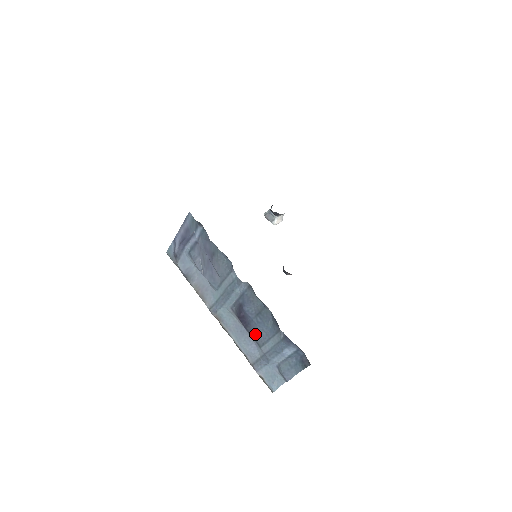
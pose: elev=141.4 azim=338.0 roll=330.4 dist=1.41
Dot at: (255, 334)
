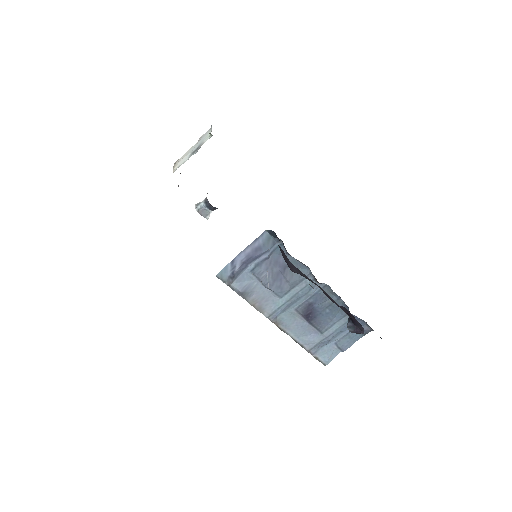
Dot at: (319, 324)
